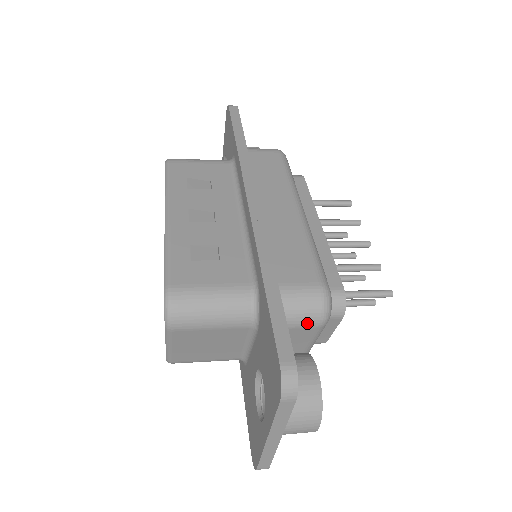
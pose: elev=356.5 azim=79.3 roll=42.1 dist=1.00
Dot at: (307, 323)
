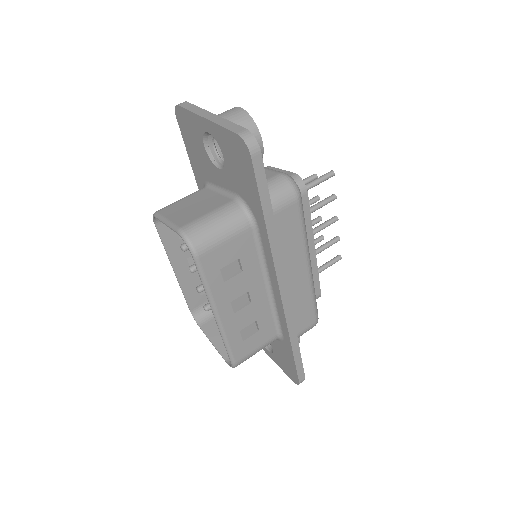
Dot at: occluded
